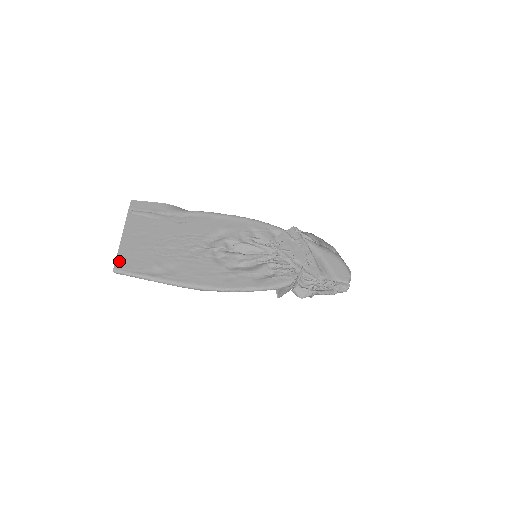
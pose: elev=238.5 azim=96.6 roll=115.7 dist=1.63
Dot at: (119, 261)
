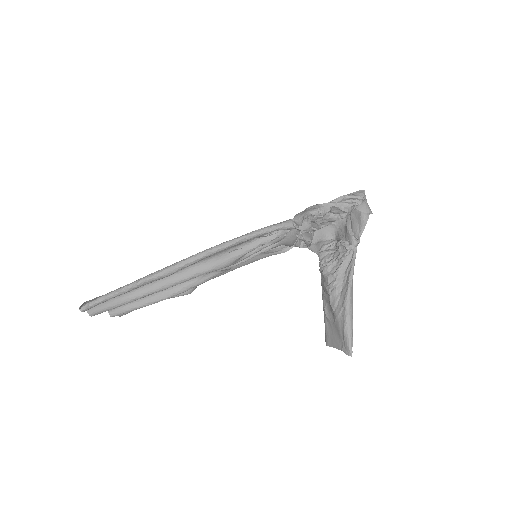
Dot at: occluded
